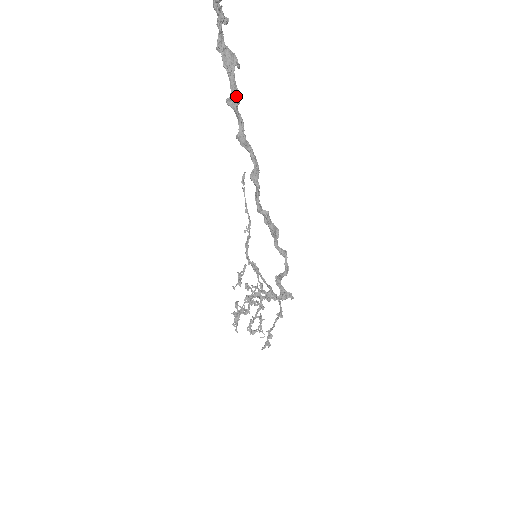
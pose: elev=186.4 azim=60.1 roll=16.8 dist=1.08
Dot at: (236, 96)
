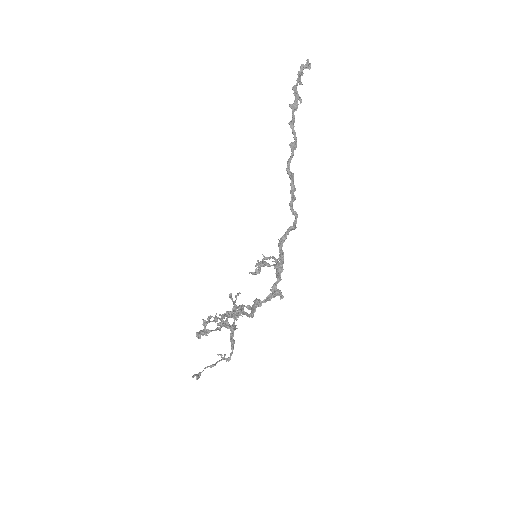
Dot at: (296, 105)
